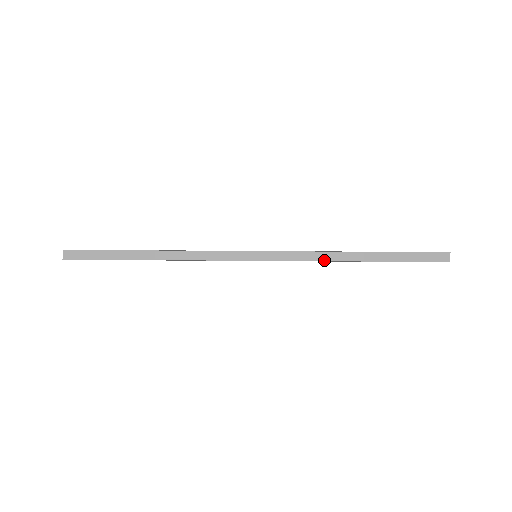
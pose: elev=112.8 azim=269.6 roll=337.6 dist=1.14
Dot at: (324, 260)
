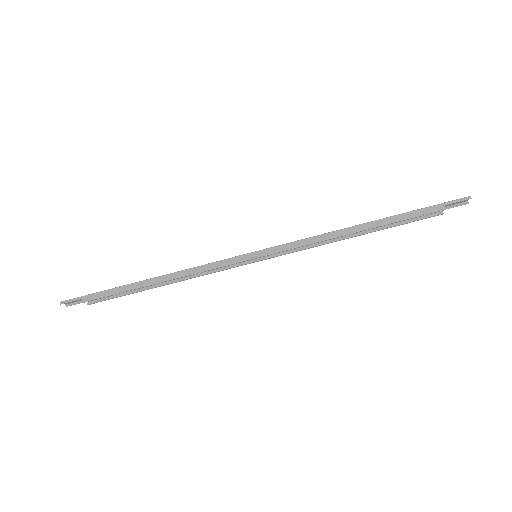
Dot at: occluded
